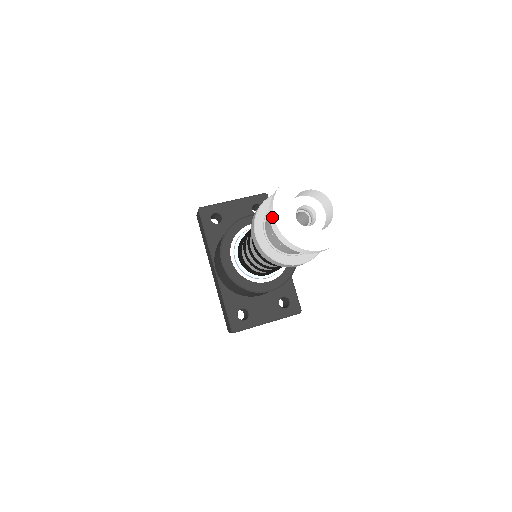
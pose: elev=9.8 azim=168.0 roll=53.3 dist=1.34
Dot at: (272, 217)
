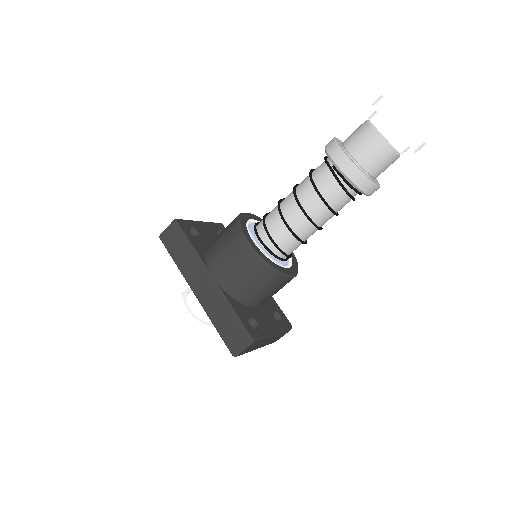
Dot at: (391, 111)
